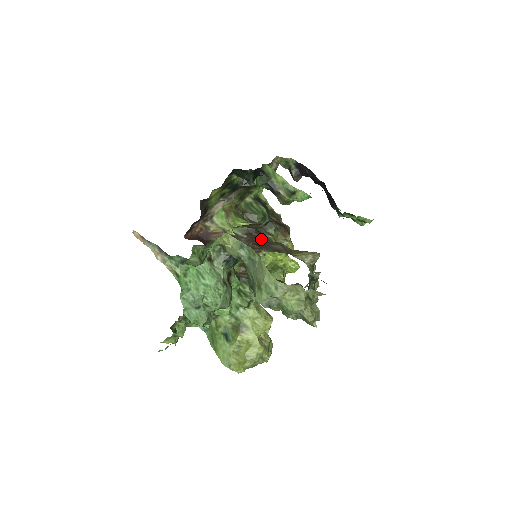
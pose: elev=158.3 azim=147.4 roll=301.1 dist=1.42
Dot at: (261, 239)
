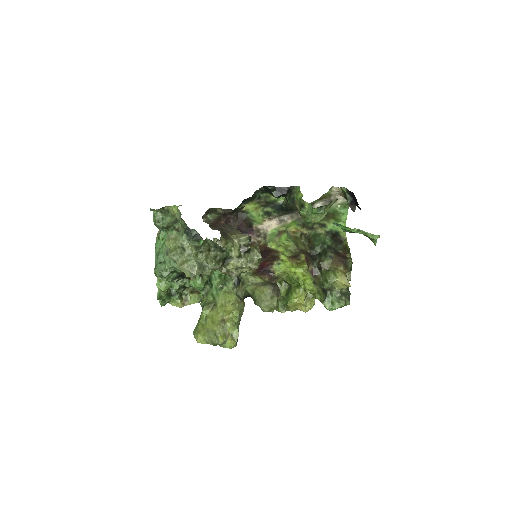
Dot at: (221, 223)
